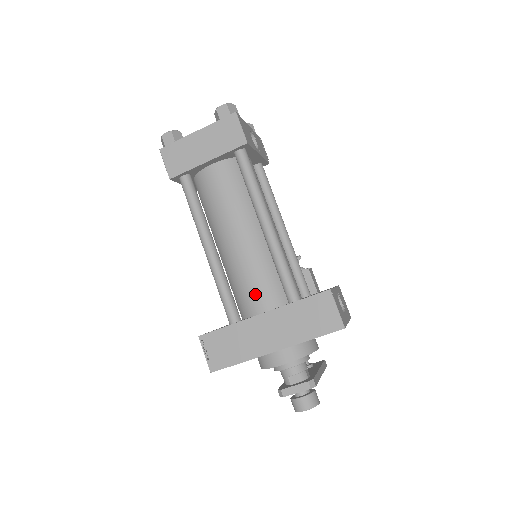
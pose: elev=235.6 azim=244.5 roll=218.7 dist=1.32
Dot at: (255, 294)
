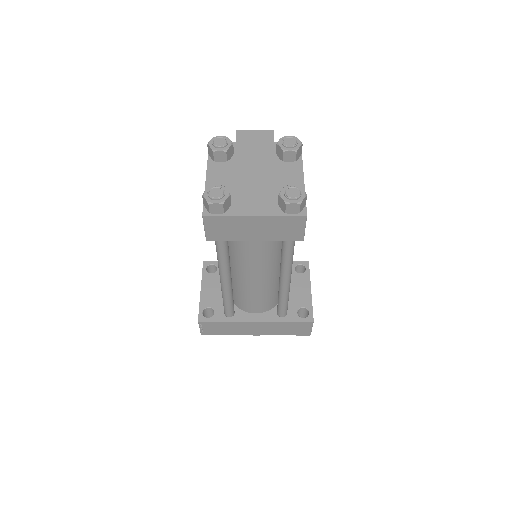
Dot at: (253, 305)
